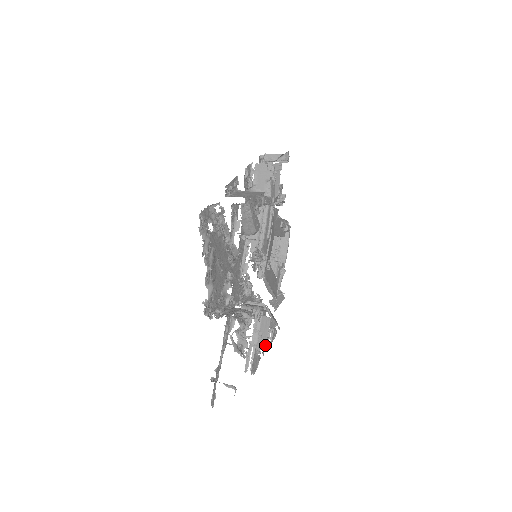
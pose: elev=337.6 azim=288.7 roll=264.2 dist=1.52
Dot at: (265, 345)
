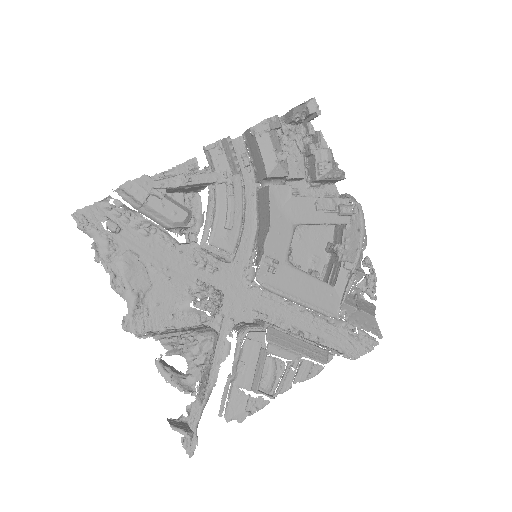
Dot at: (251, 382)
